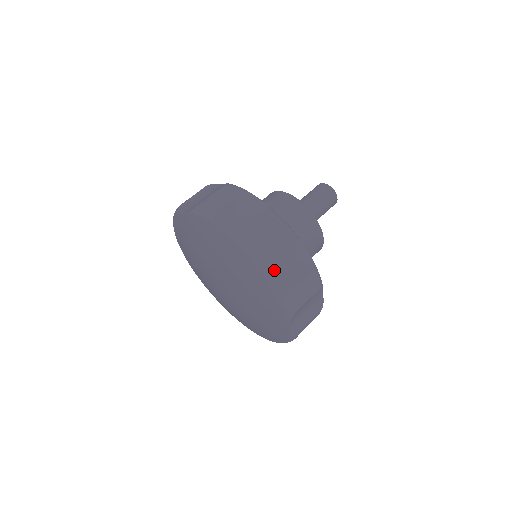
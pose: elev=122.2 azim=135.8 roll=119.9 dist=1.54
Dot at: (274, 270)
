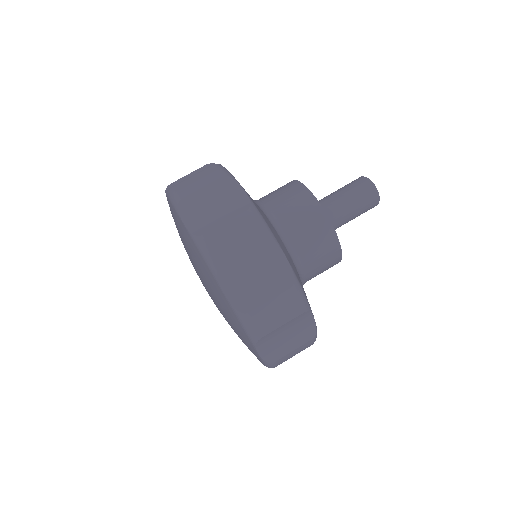
Dot at: (235, 280)
